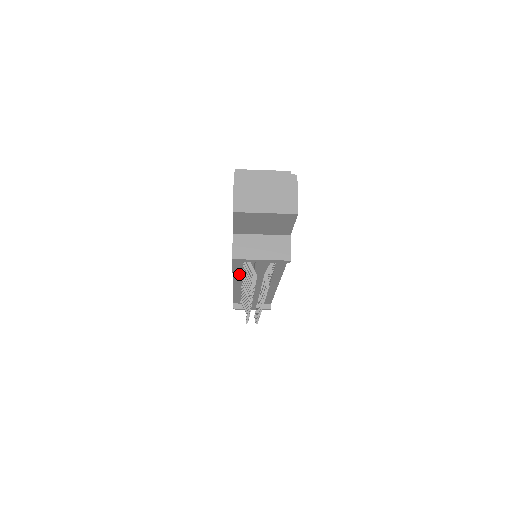
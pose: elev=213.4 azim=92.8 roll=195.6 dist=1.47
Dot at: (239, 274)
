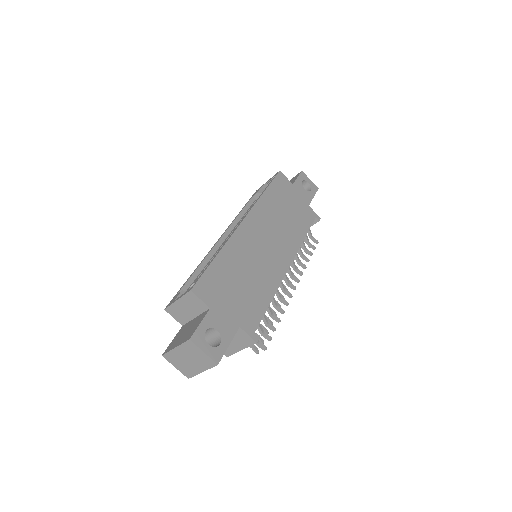
Dot at: occluded
